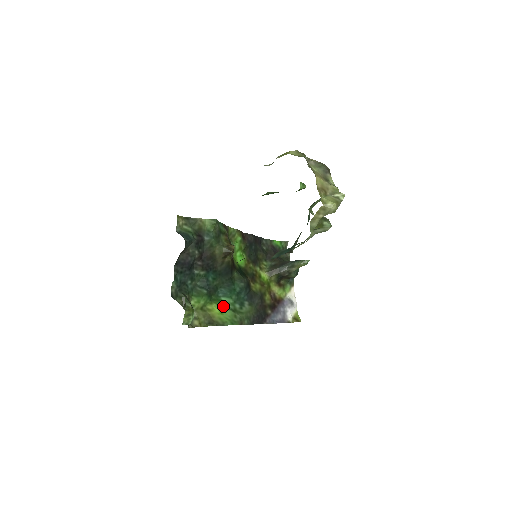
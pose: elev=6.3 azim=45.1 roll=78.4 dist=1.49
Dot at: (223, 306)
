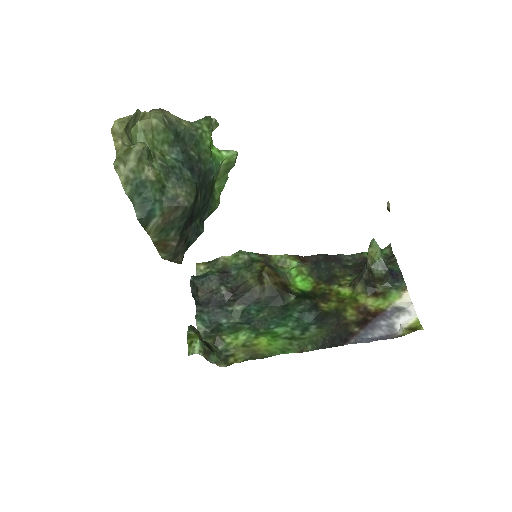
Dot at: (276, 337)
